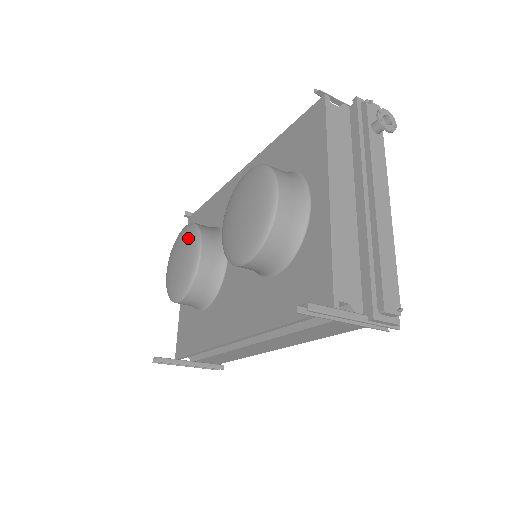
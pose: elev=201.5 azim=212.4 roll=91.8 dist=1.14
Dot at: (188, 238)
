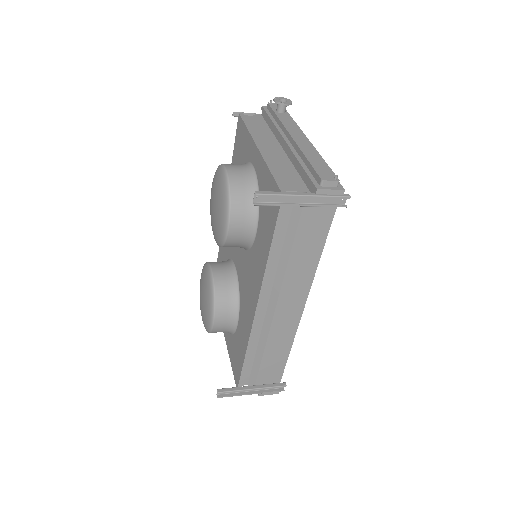
Dot at: (202, 274)
